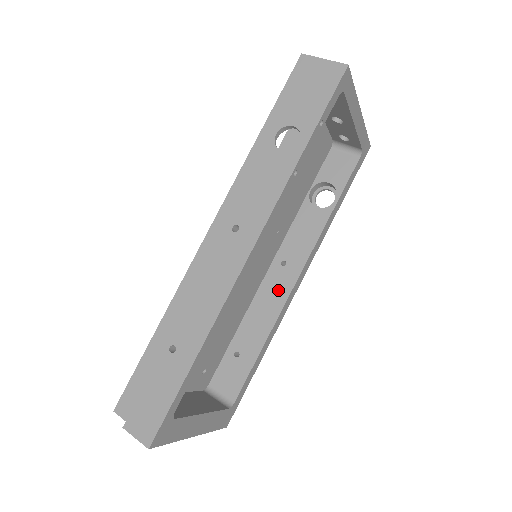
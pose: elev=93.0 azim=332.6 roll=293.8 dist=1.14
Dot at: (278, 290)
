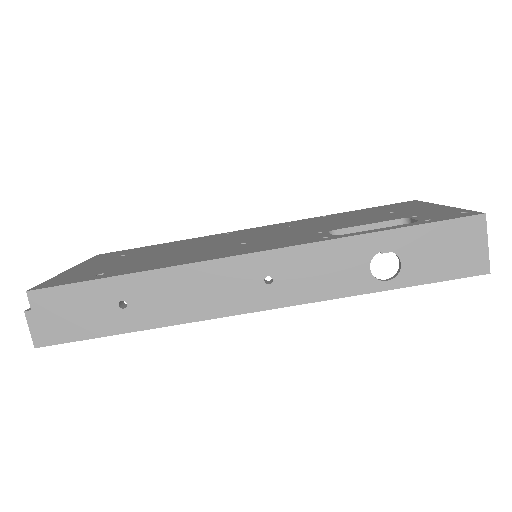
Dot at: occluded
